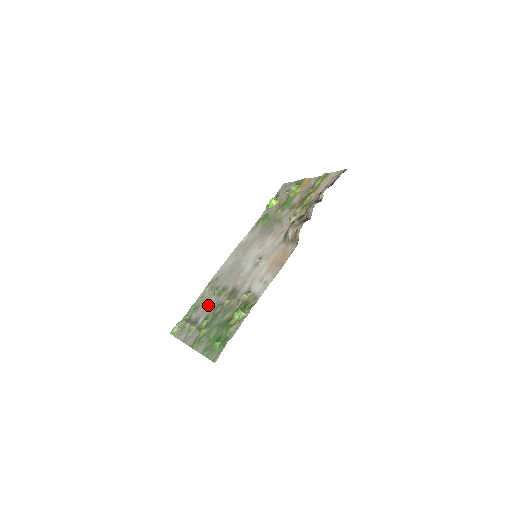
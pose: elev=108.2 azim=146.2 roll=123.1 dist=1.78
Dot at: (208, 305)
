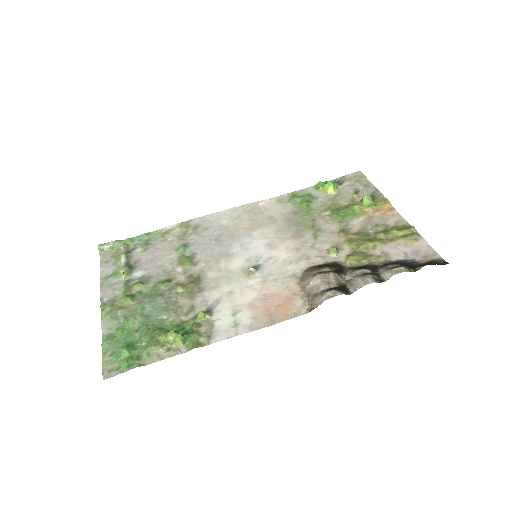
Dot at: (160, 260)
